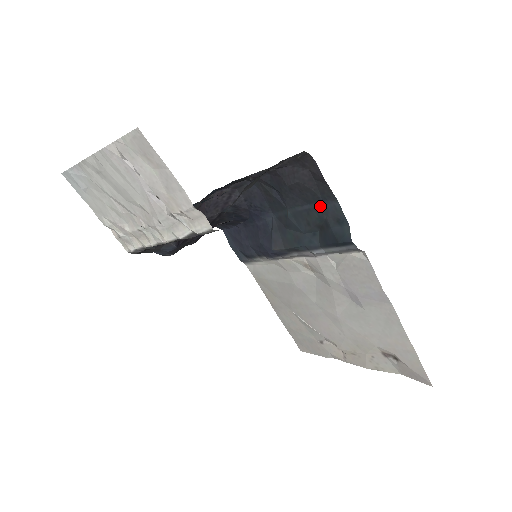
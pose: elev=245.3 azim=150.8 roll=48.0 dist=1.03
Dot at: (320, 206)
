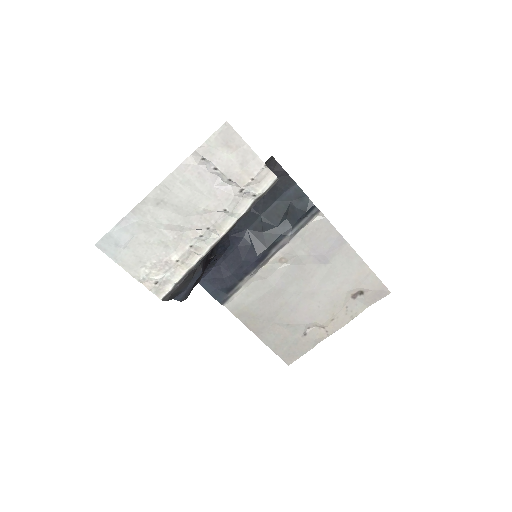
Dot at: (284, 196)
